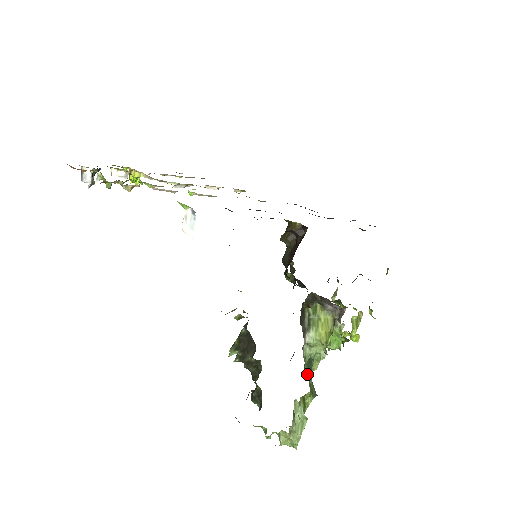
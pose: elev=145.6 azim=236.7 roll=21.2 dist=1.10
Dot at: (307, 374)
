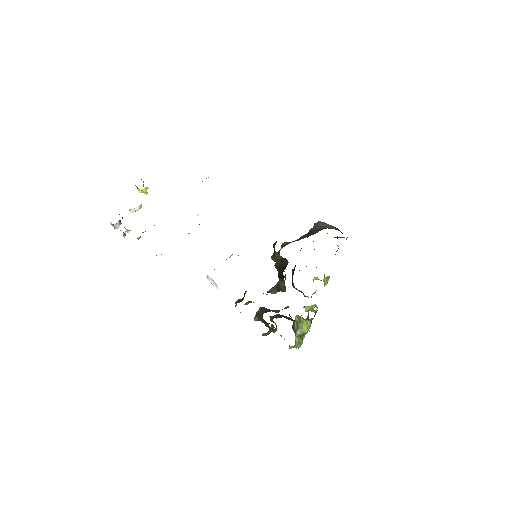
Dot at: (300, 339)
